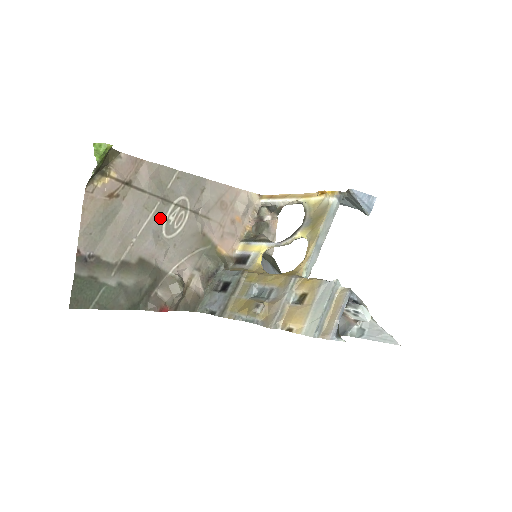
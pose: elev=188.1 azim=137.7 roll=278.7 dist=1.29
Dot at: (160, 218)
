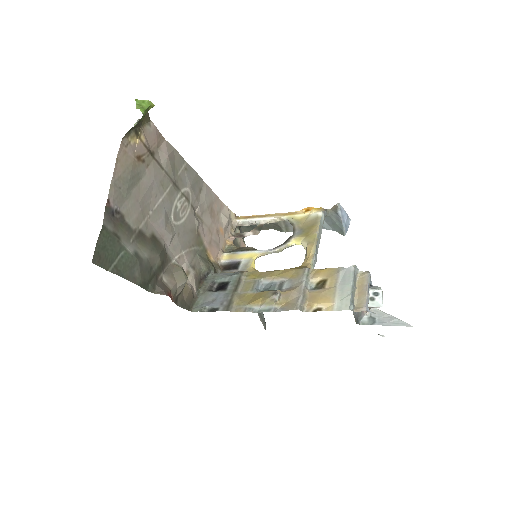
Dot at: (171, 201)
